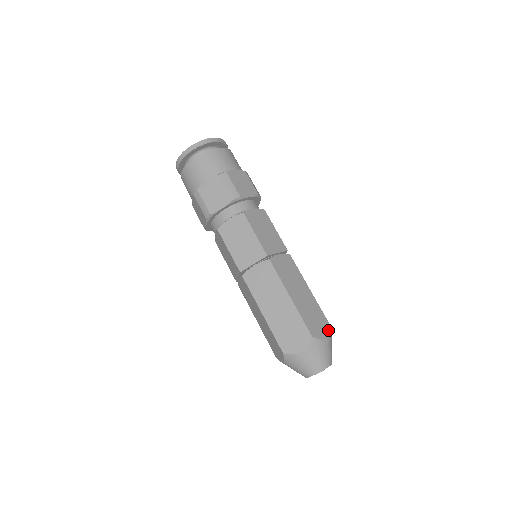
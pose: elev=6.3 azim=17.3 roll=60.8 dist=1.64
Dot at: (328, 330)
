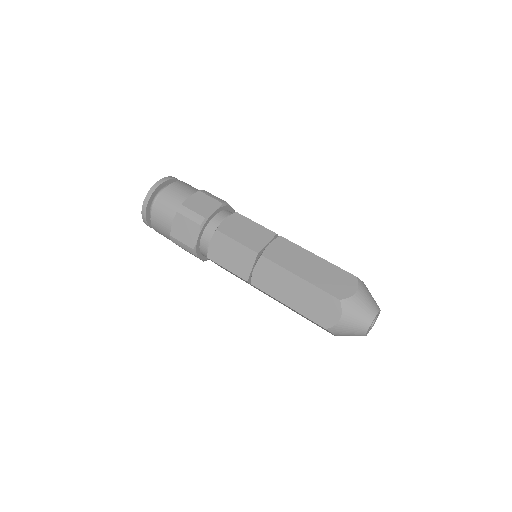
Dot at: occluded
